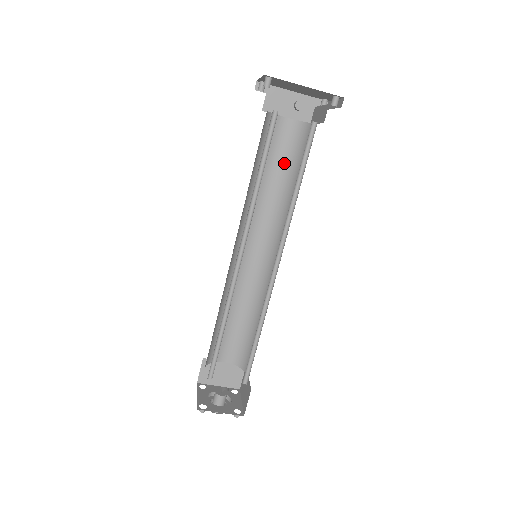
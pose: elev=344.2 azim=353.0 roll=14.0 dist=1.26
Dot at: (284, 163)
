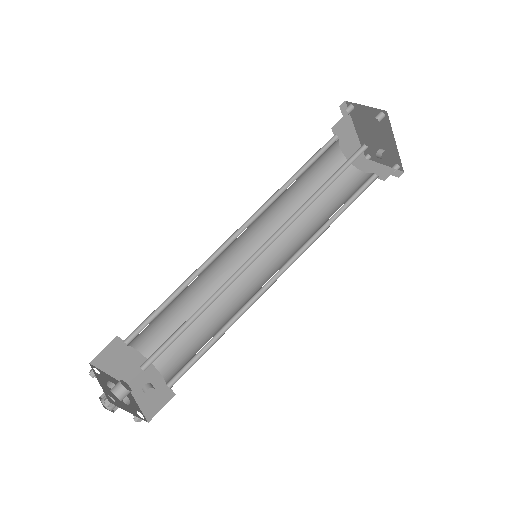
Dot at: (314, 184)
